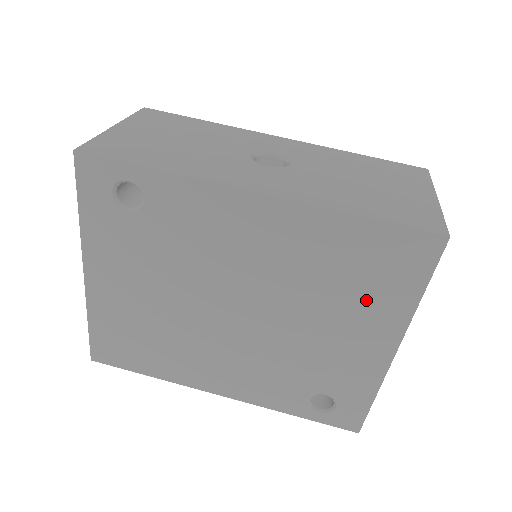
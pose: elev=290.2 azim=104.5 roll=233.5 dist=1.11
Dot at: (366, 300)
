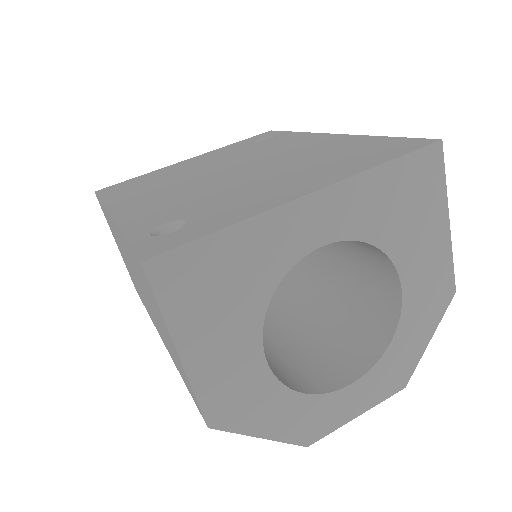
Dot at: (332, 166)
